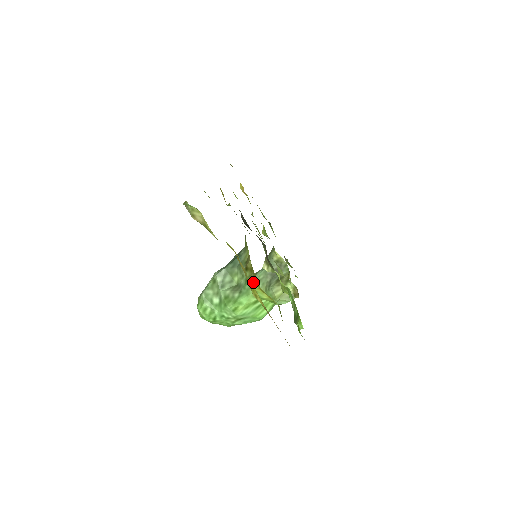
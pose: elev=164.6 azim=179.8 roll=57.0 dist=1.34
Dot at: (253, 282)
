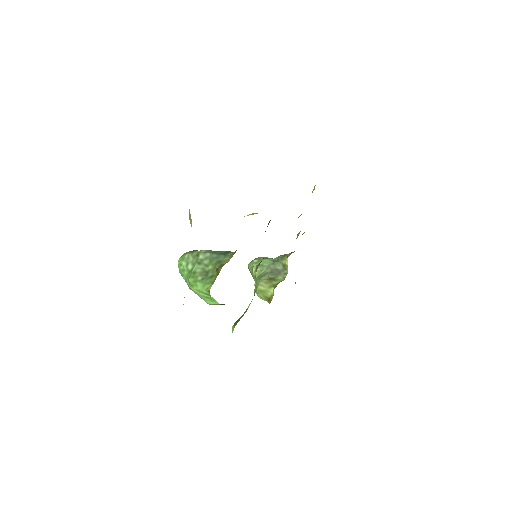
Dot at: (212, 282)
